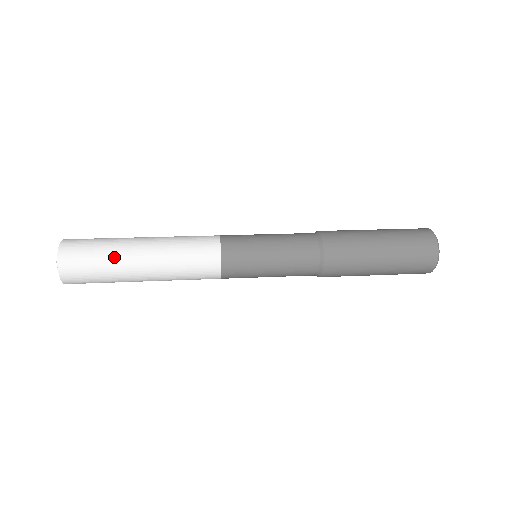
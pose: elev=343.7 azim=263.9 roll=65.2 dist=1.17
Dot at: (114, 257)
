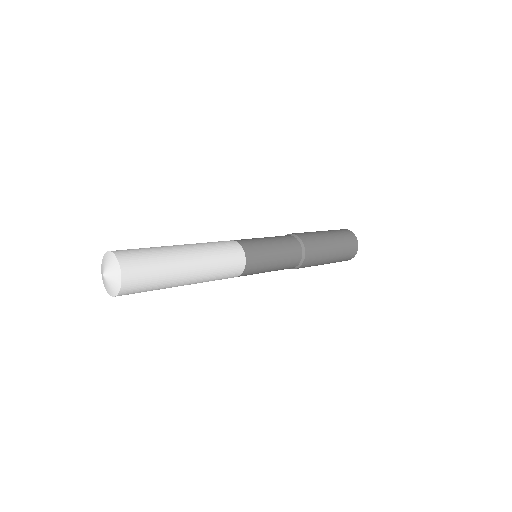
Dot at: (164, 251)
